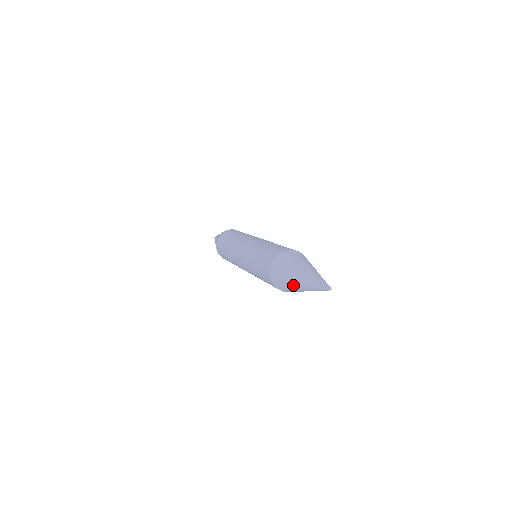
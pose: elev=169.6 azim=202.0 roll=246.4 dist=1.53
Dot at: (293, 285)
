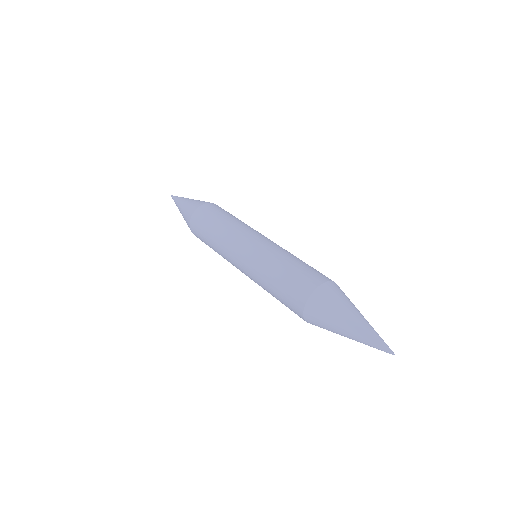
Dot at: (336, 328)
